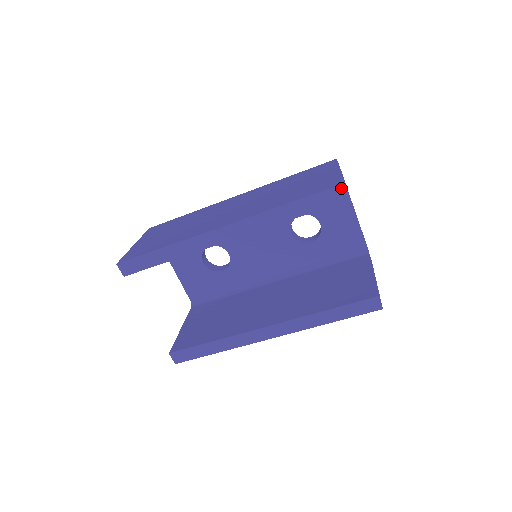
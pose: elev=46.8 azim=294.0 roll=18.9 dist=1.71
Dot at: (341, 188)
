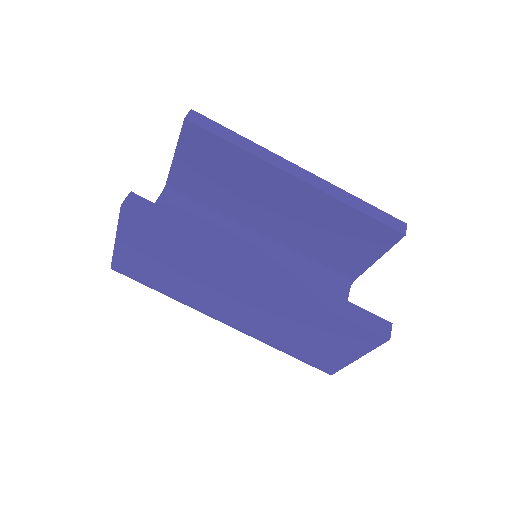
Dot at: occluded
